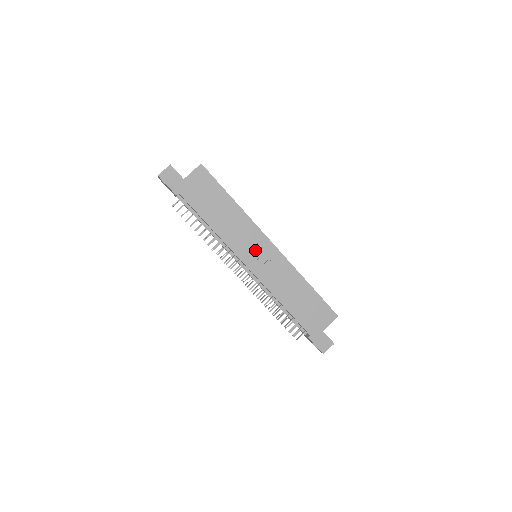
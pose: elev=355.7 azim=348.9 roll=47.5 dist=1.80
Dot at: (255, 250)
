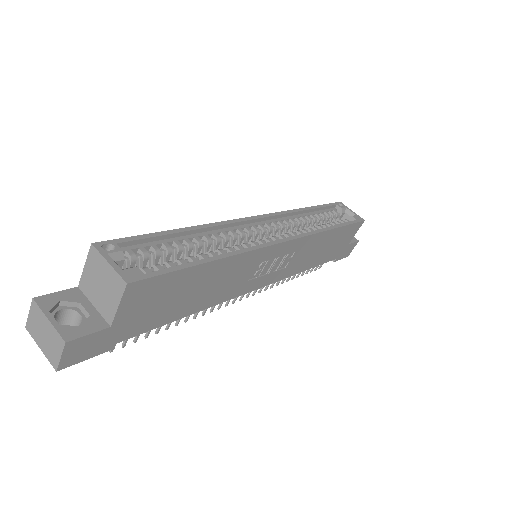
Dot at: (264, 269)
